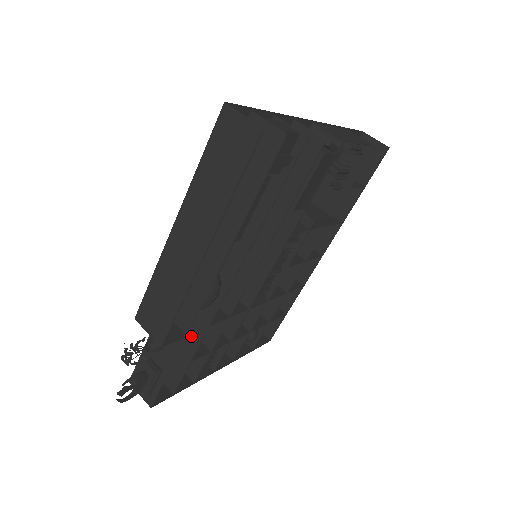
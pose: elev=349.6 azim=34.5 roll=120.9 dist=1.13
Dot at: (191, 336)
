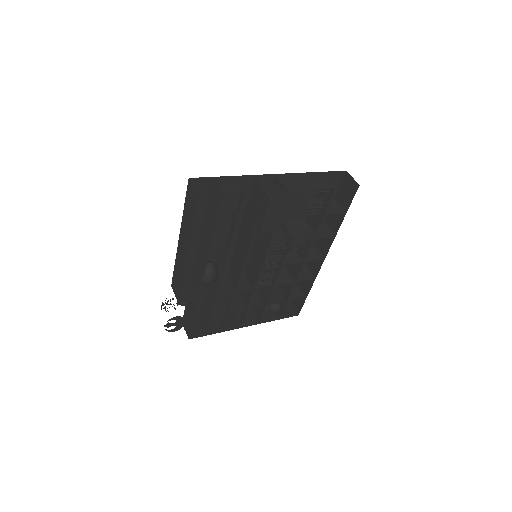
Dot at: (211, 301)
